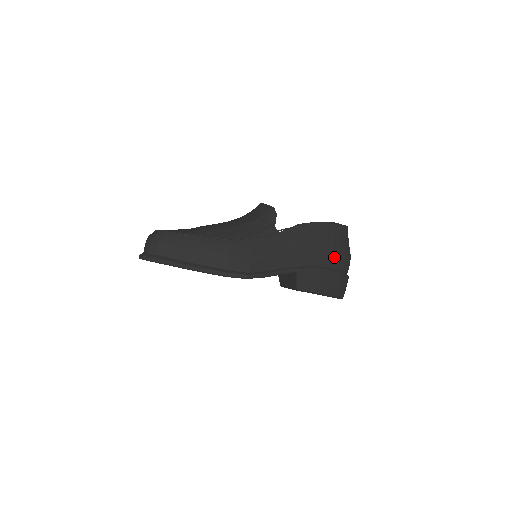
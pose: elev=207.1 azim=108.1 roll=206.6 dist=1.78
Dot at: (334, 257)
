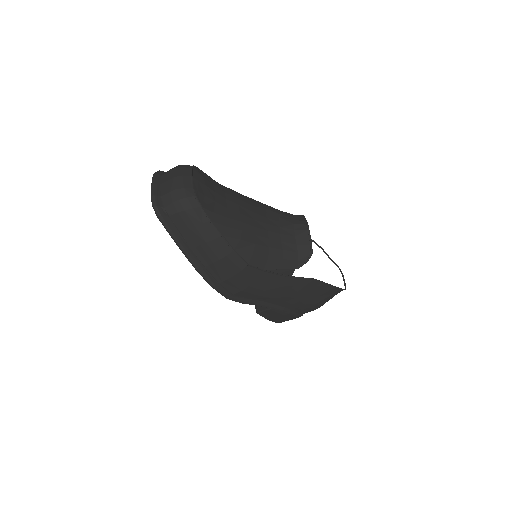
Dot at: (309, 308)
